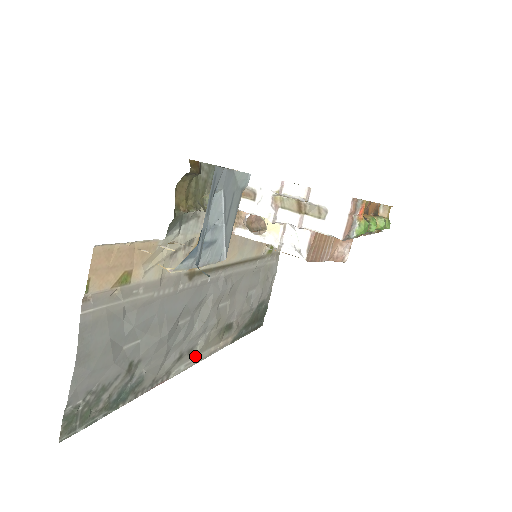
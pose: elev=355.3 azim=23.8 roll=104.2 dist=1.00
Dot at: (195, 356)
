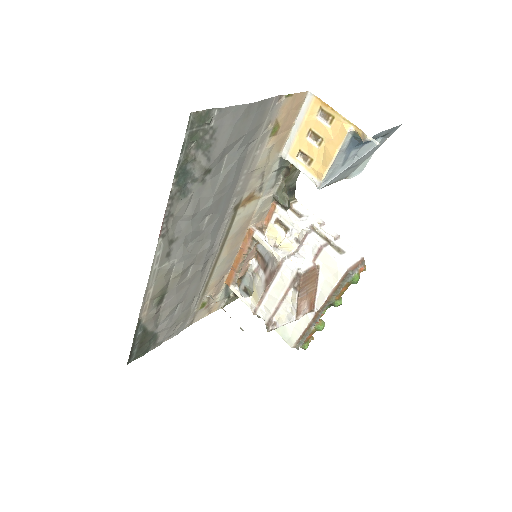
Dot at: (159, 266)
